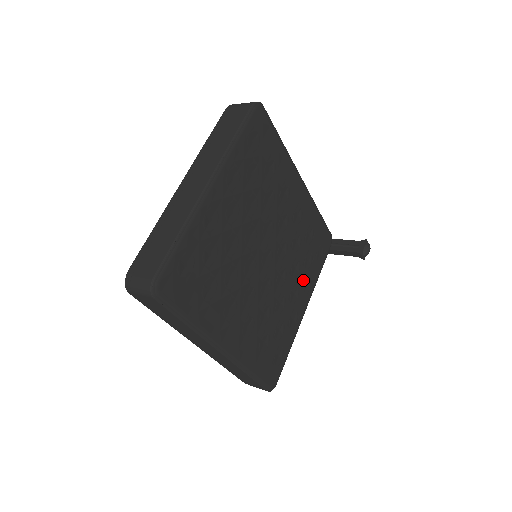
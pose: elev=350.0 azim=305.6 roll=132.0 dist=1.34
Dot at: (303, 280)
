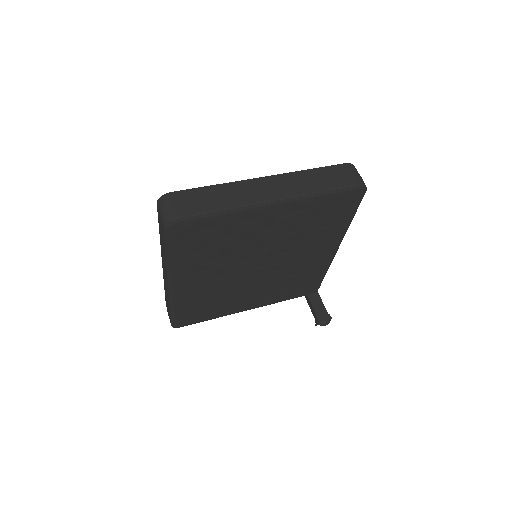
Dot at: (267, 295)
